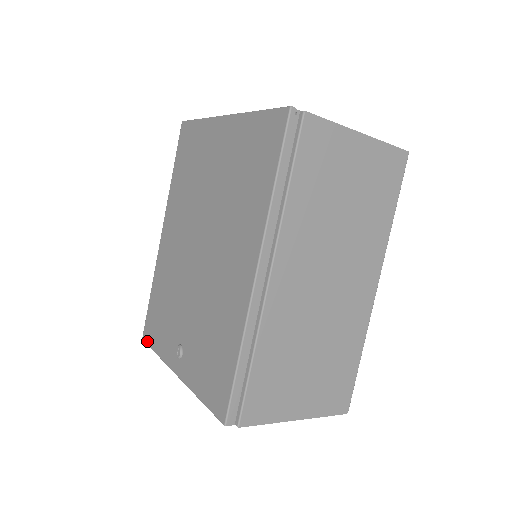
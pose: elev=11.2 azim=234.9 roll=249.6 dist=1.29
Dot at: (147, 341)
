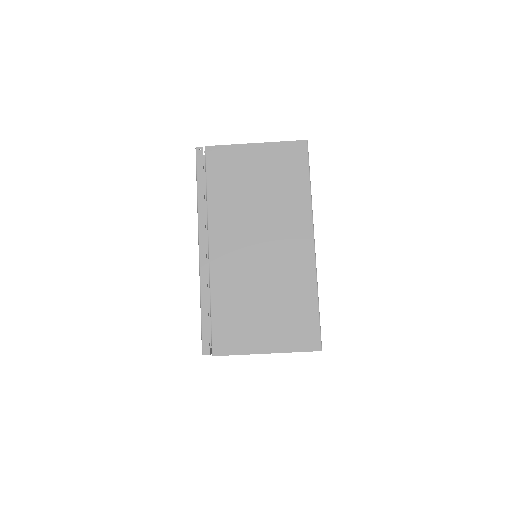
Dot at: occluded
